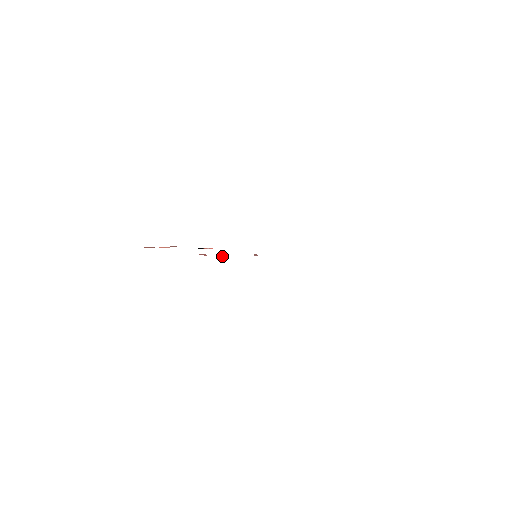
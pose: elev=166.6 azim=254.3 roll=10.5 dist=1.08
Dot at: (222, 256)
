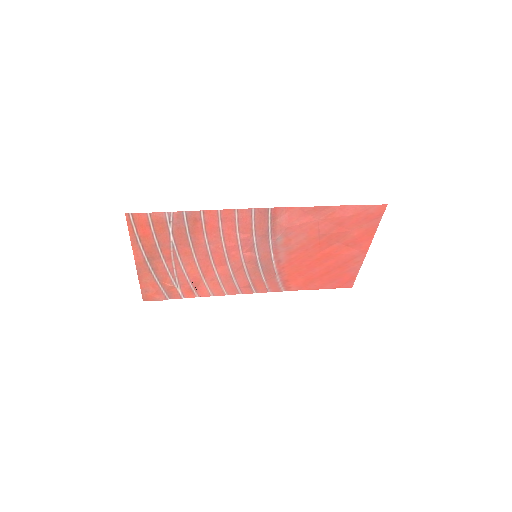
Dot at: (245, 235)
